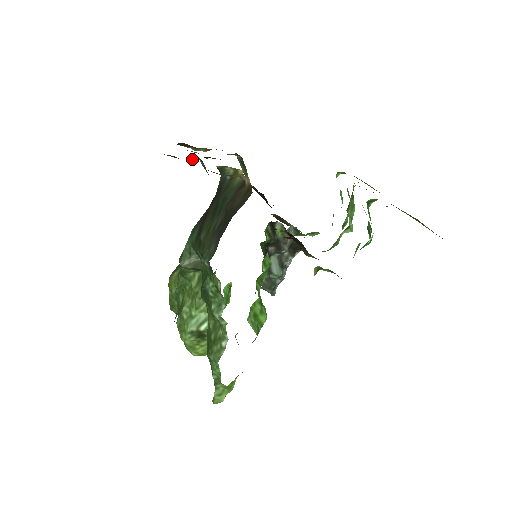
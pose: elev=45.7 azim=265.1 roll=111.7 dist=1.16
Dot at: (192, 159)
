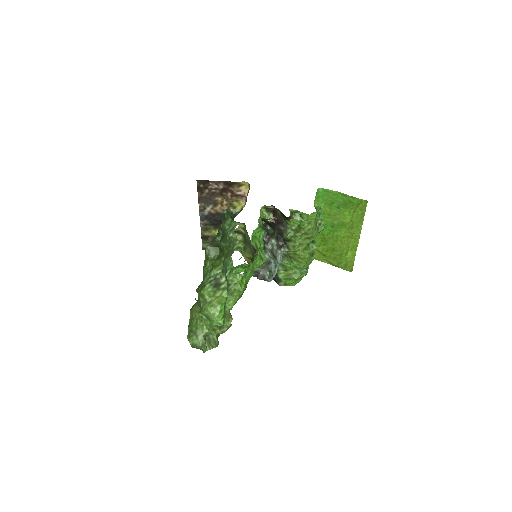
Dot at: (217, 222)
